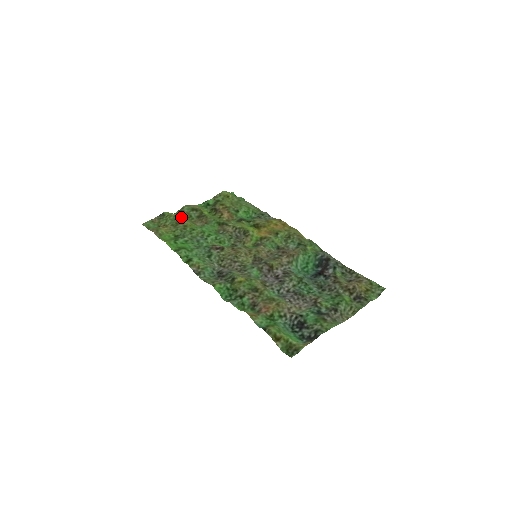
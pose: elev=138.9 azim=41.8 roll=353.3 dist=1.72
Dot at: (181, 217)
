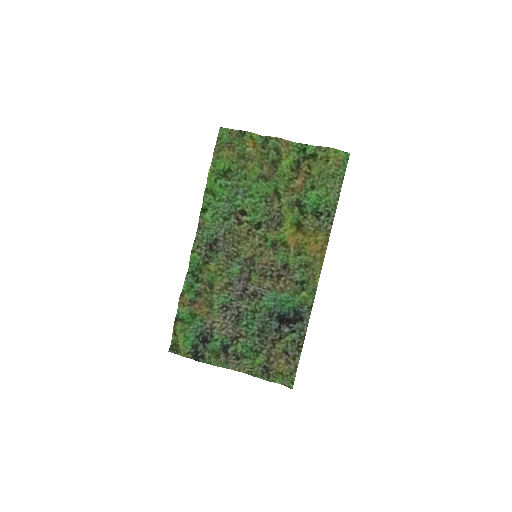
Dot at: (256, 150)
